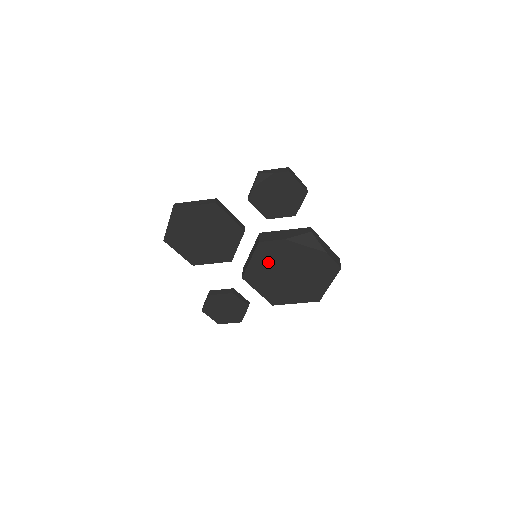
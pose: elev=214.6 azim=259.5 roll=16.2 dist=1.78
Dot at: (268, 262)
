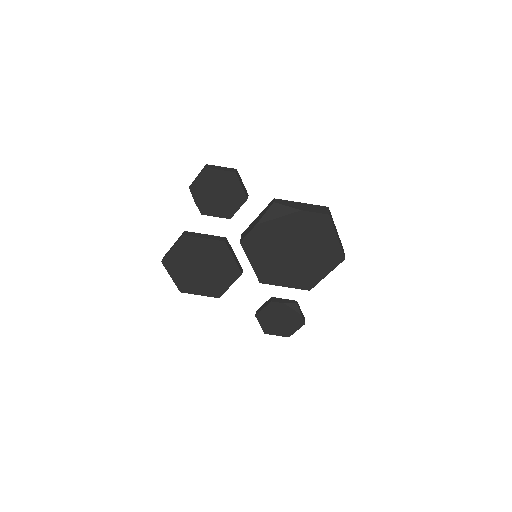
Dot at: (265, 254)
